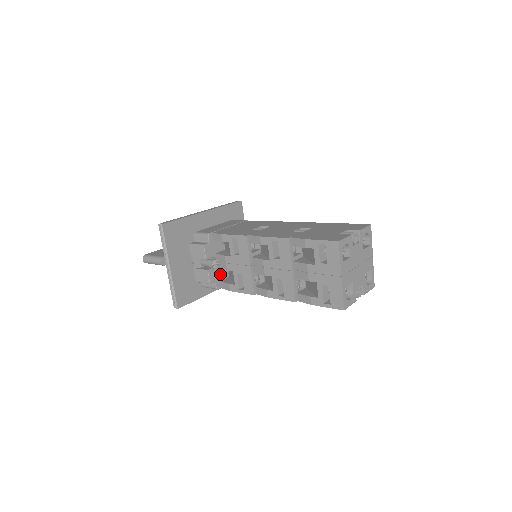
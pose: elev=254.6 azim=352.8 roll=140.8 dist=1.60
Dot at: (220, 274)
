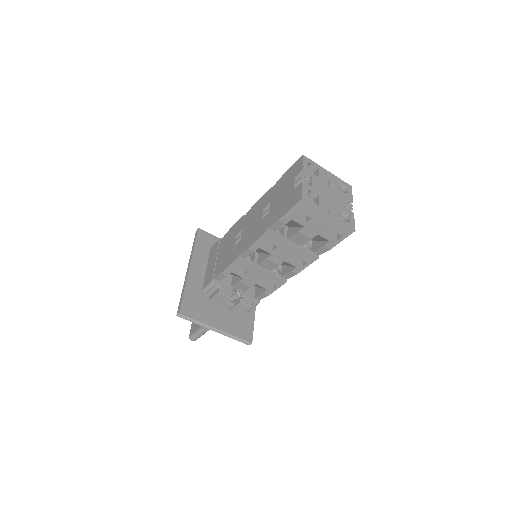
Dot at: (249, 293)
